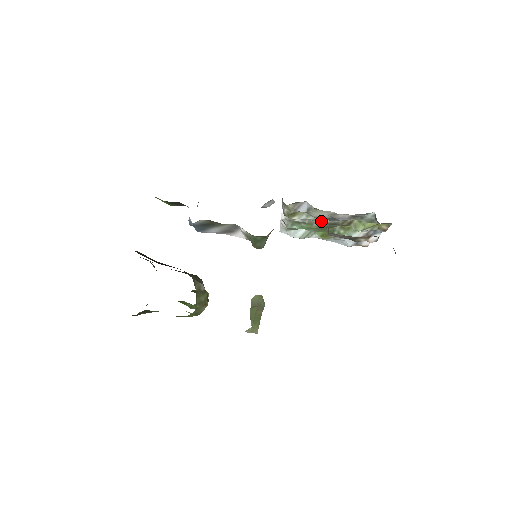
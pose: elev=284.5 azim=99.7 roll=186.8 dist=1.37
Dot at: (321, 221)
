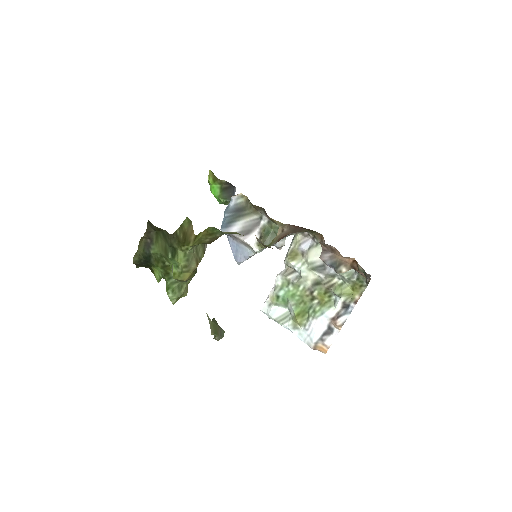
Dot at: (310, 275)
